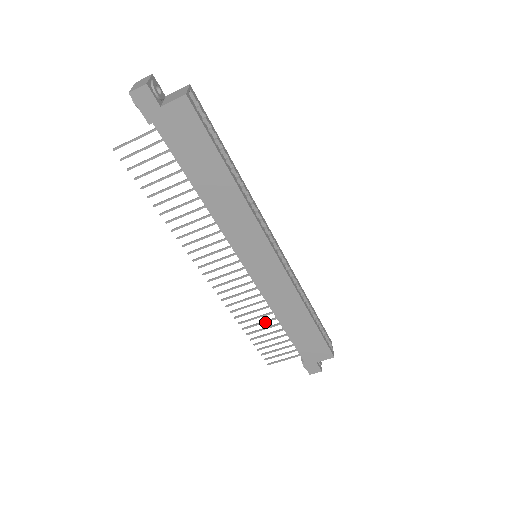
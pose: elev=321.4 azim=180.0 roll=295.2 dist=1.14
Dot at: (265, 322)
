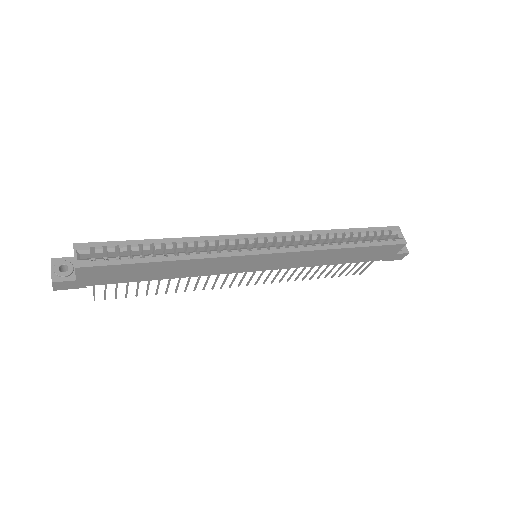
Dot at: (319, 268)
